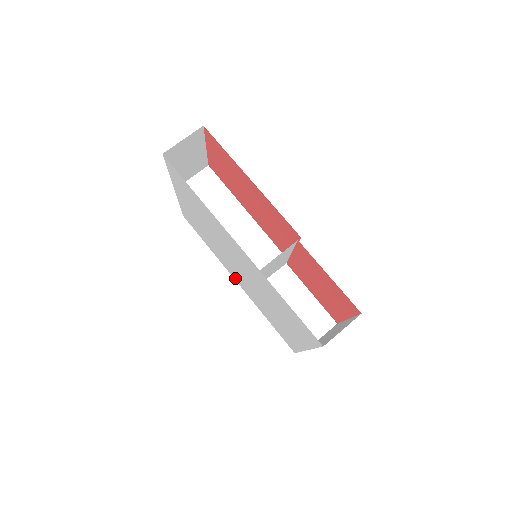
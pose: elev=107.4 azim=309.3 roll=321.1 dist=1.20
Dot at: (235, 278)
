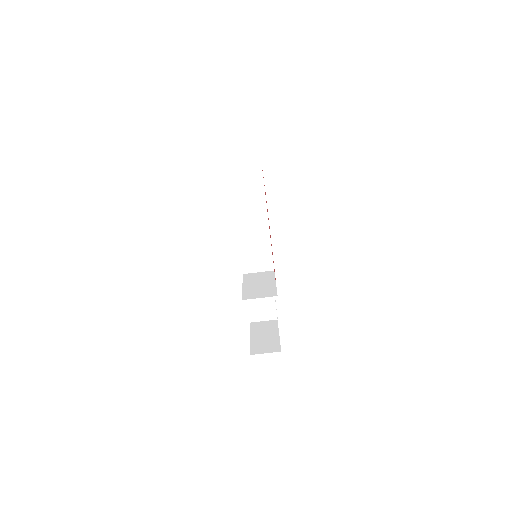
Dot at: occluded
